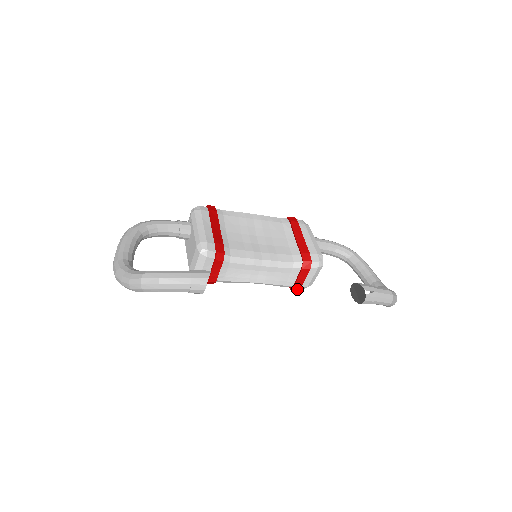
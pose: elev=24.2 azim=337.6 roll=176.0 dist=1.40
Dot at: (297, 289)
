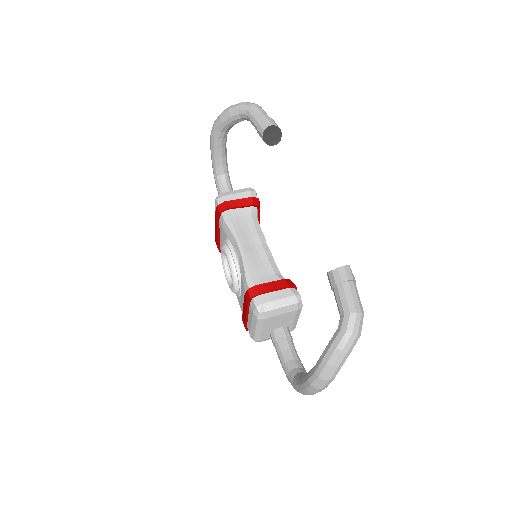
Dot at: (253, 296)
